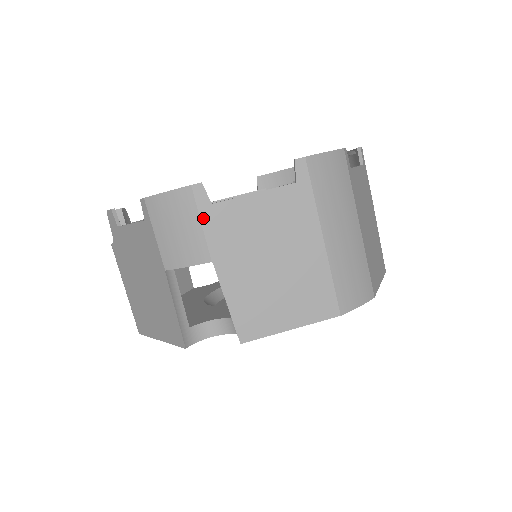
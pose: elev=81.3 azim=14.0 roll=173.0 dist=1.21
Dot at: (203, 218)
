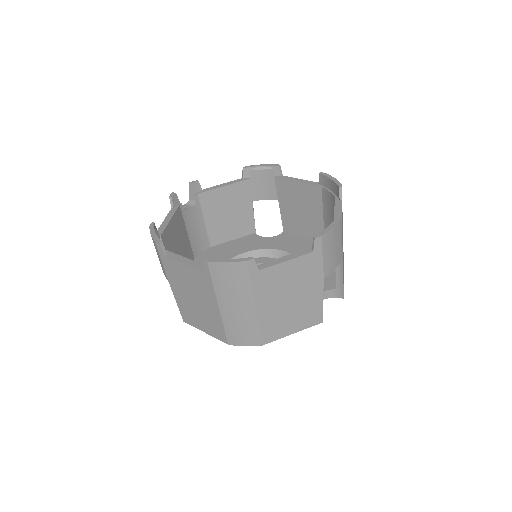
Dot at: (162, 260)
